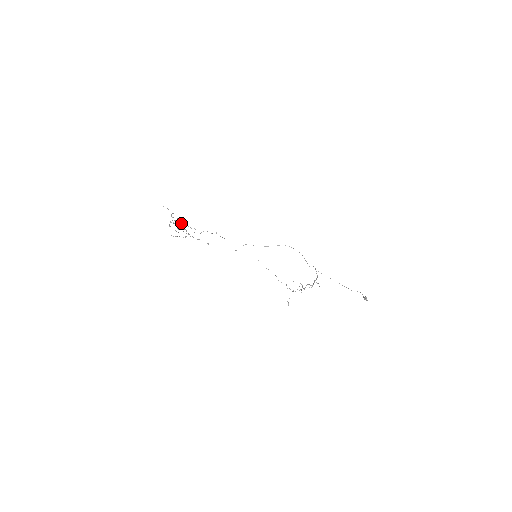
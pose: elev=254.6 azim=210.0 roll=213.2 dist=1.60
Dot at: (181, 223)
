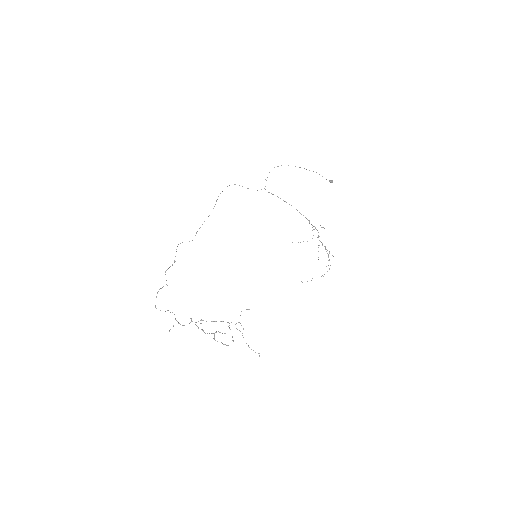
Dot at: occluded
